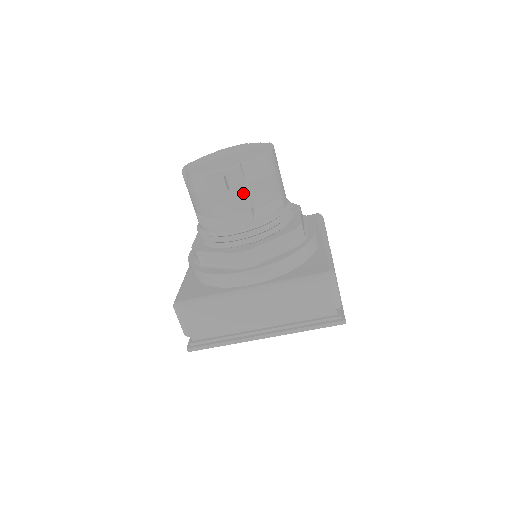
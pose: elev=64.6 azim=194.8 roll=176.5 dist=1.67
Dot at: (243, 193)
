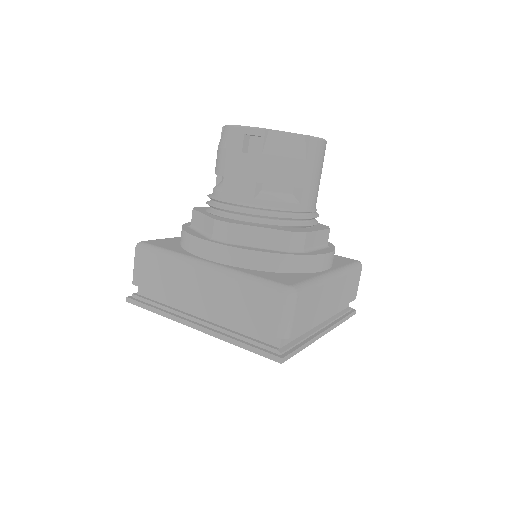
Dot at: (255, 162)
